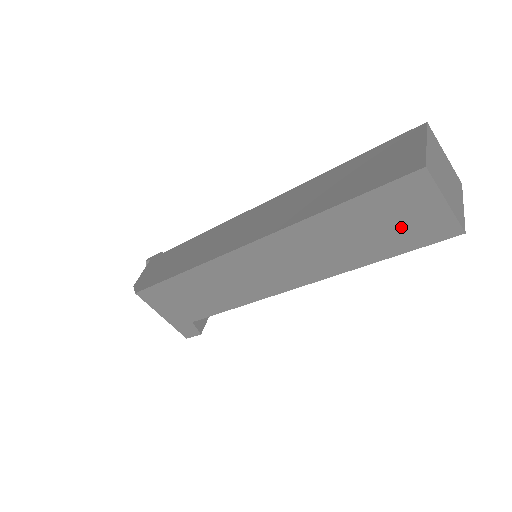
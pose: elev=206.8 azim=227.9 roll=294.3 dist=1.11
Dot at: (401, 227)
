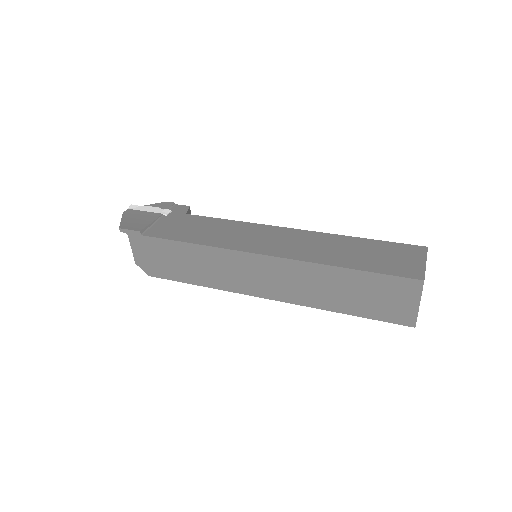
Dot at: occluded
